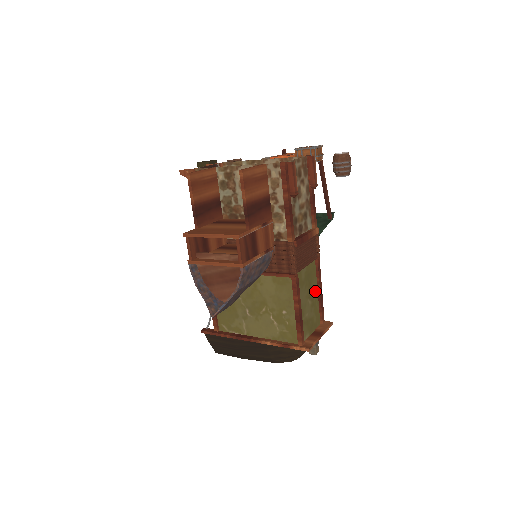
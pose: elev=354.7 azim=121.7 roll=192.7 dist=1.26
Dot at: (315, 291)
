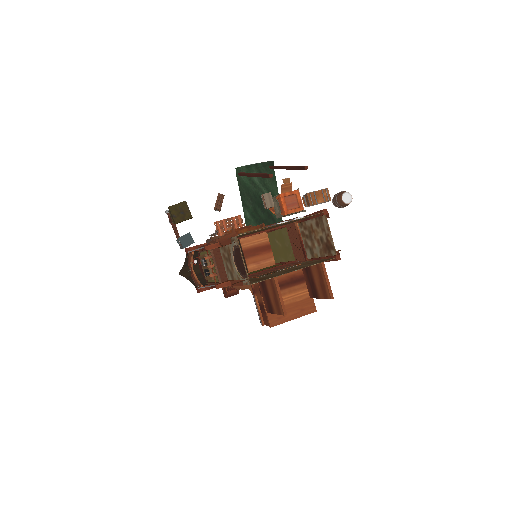
Dot at: (279, 234)
